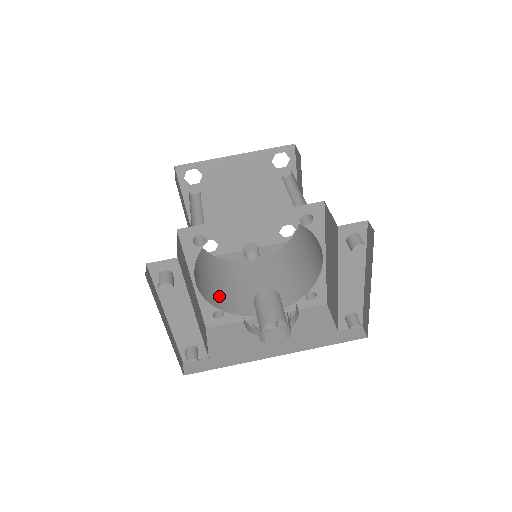
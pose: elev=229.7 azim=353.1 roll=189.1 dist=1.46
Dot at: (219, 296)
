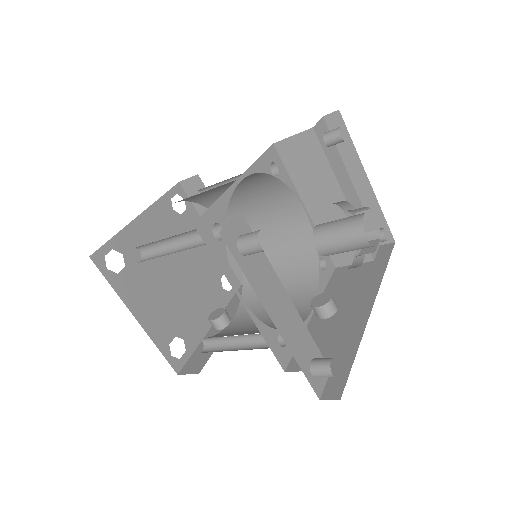
Dot at: occluded
